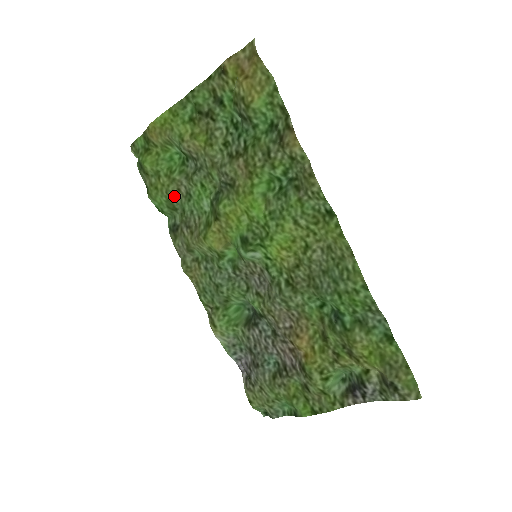
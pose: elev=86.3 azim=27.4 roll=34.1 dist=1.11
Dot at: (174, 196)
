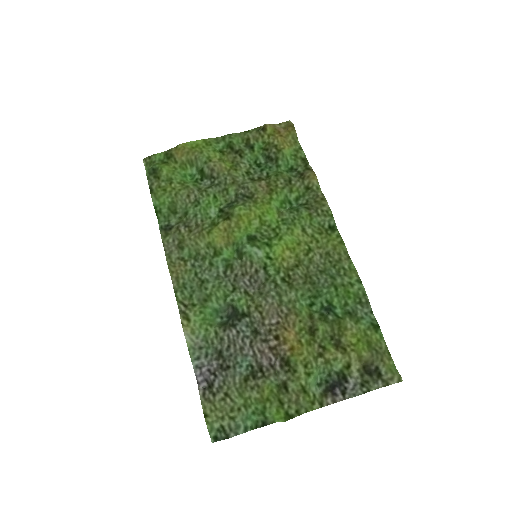
Dot at: (181, 200)
